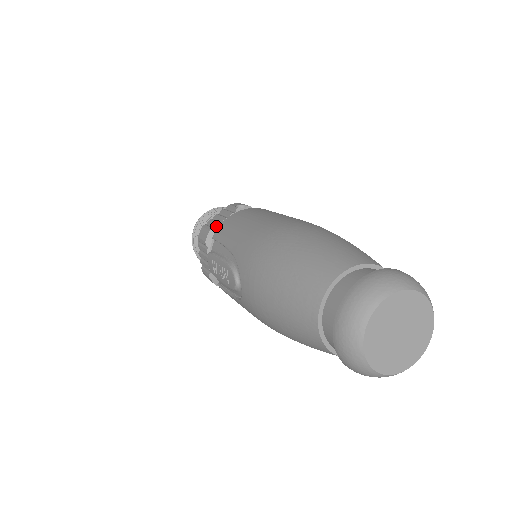
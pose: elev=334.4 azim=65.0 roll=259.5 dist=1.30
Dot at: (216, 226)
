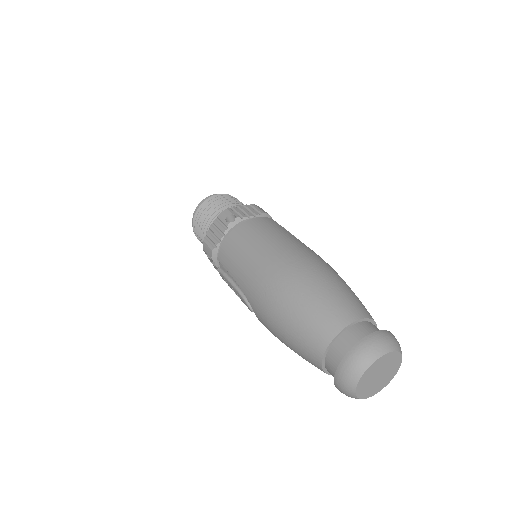
Dot at: (216, 246)
